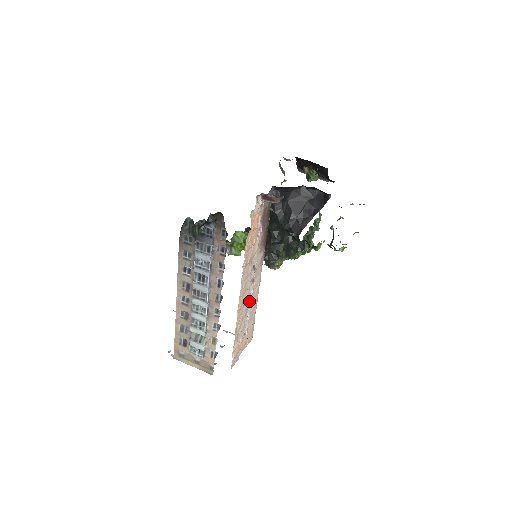
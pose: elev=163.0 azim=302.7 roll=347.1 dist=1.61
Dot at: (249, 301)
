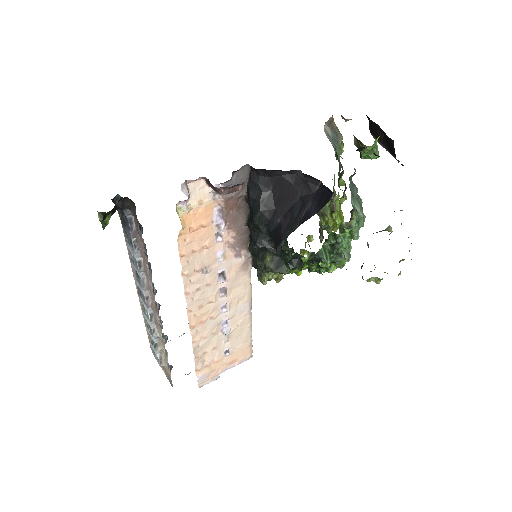
Dot at: (224, 315)
